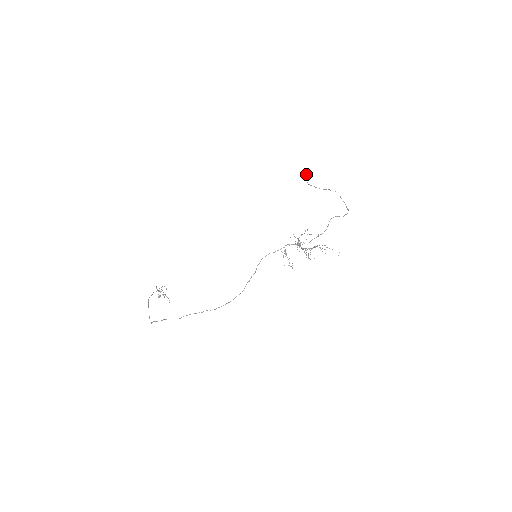
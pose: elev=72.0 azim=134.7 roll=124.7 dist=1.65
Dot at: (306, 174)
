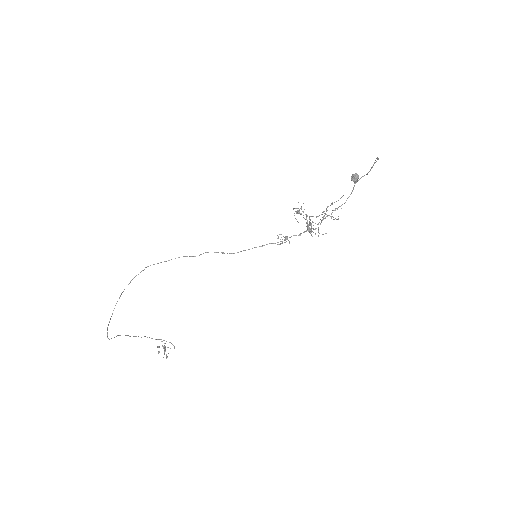
Dot at: (357, 177)
